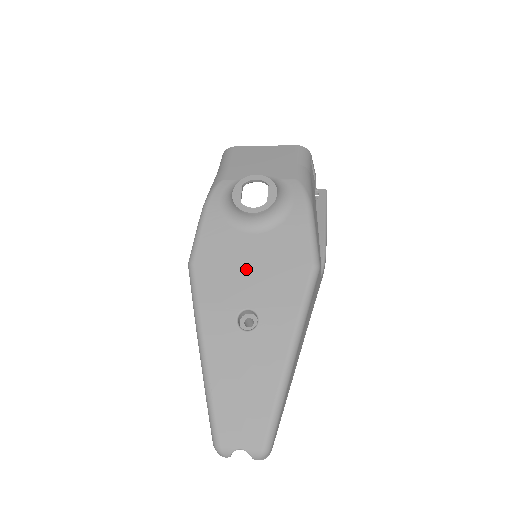
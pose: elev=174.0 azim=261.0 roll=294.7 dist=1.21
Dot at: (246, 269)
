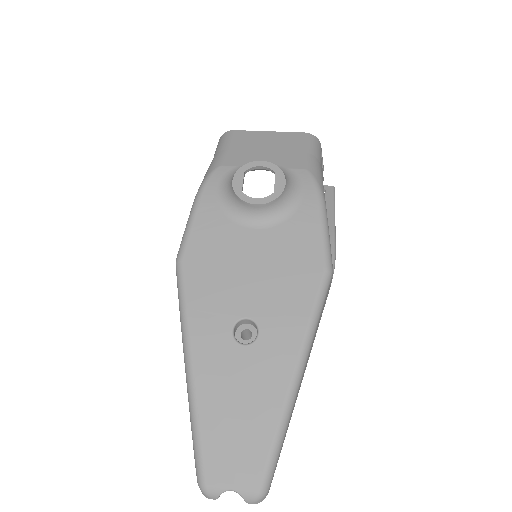
Dot at: (245, 270)
